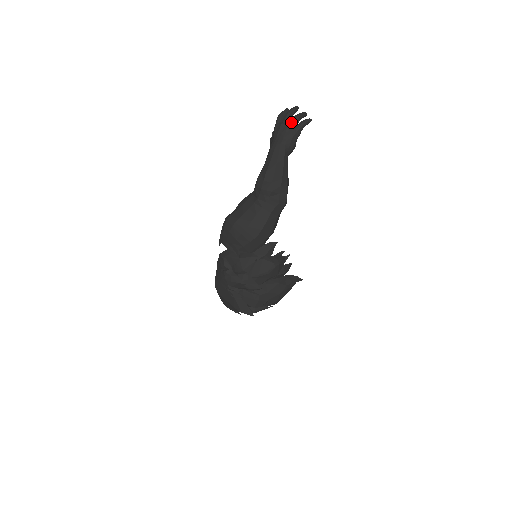
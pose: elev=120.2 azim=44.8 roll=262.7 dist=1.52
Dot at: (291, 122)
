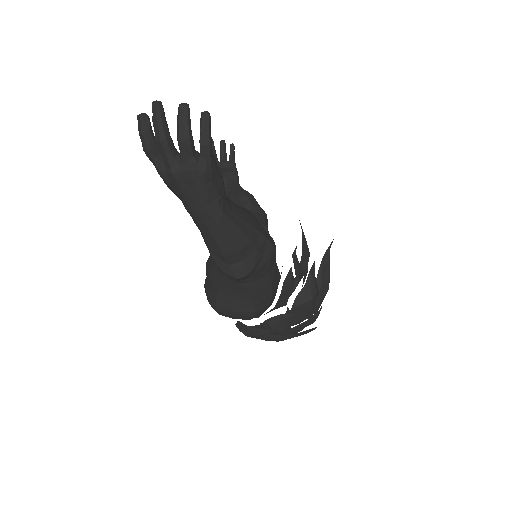
Dot at: (185, 160)
